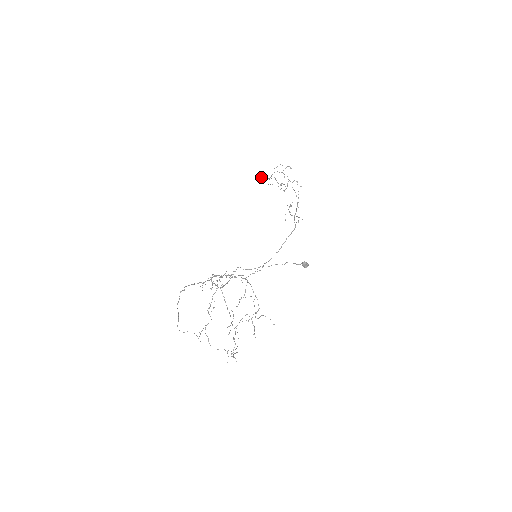
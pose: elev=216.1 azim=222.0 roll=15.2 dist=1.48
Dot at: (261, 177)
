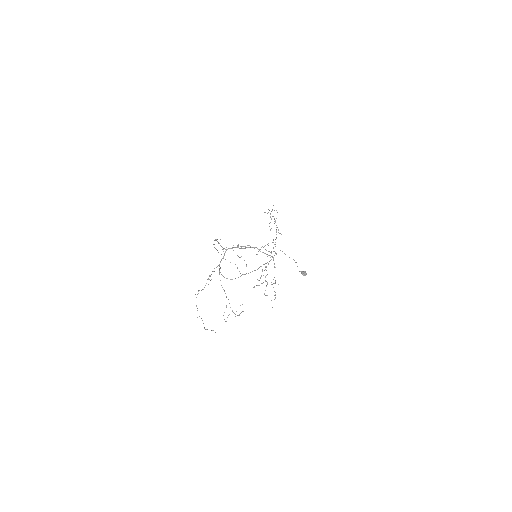
Dot at: occluded
